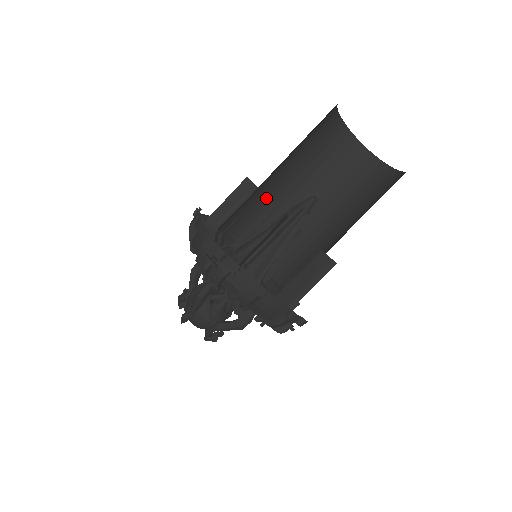
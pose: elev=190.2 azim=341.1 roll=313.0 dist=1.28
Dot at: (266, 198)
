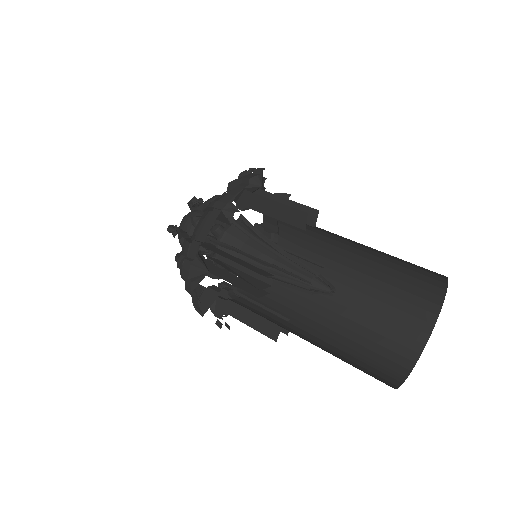
Dot at: occluded
